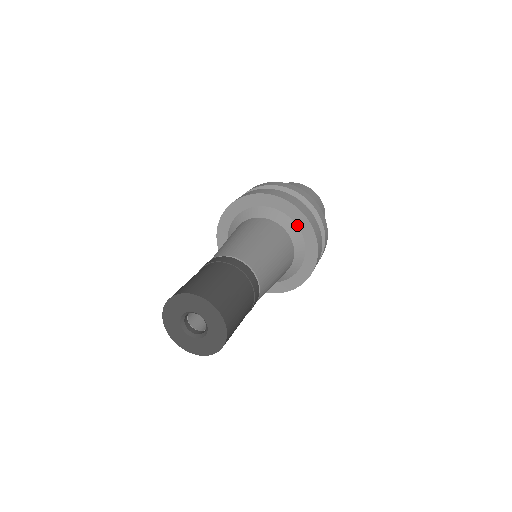
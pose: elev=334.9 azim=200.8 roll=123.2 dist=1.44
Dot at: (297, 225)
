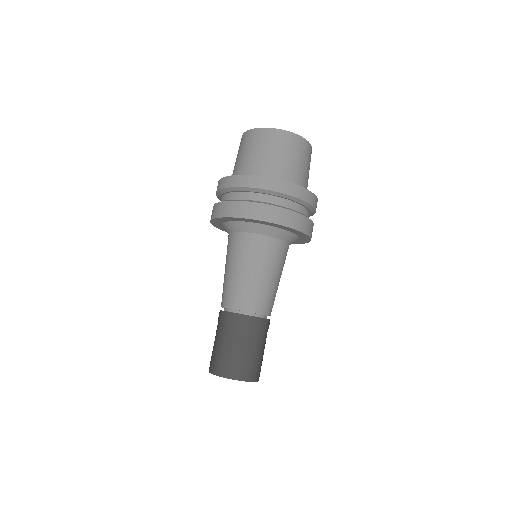
Dot at: (298, 240)
